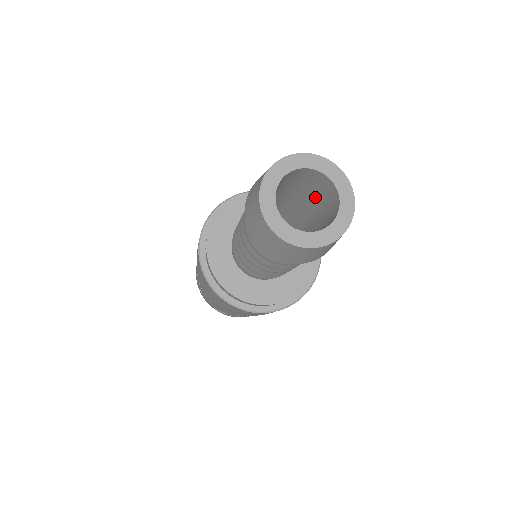
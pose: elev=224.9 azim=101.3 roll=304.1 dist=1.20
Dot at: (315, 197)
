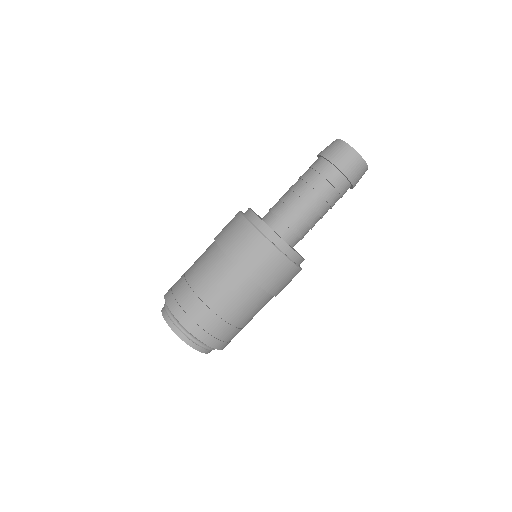
Dot at: occluded
